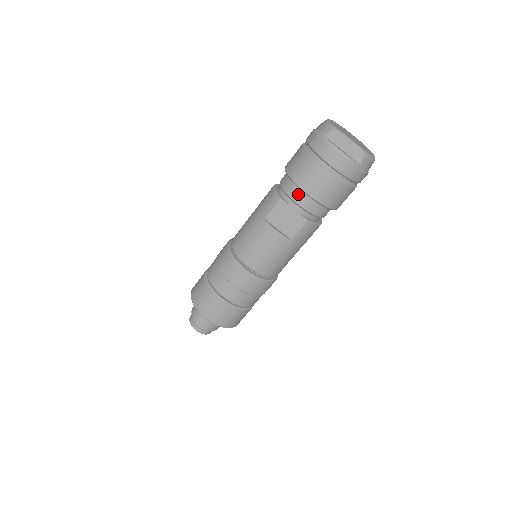
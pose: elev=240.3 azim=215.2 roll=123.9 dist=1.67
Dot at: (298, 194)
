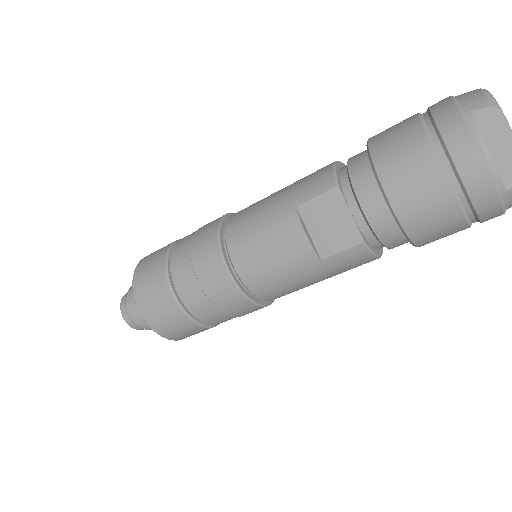
Dot at: (371, 192)
